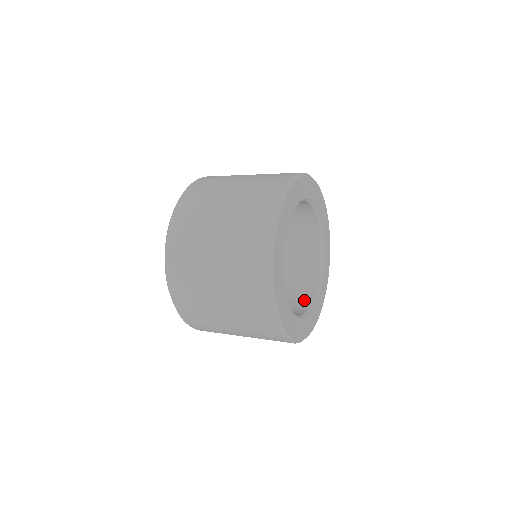
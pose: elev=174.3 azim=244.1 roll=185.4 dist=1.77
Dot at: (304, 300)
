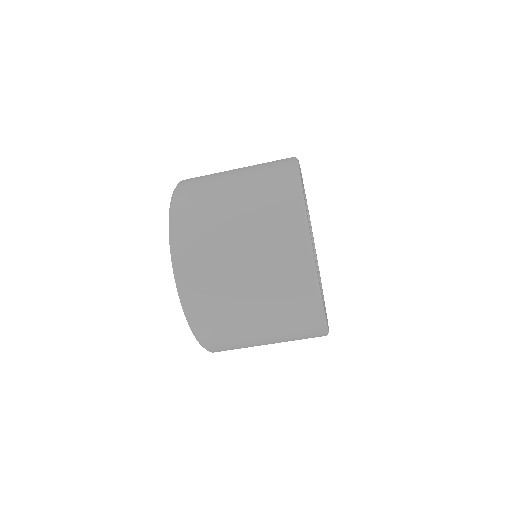
Dot at: occluded
